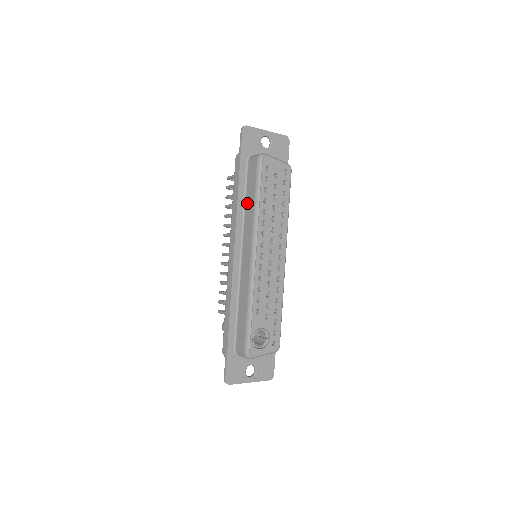
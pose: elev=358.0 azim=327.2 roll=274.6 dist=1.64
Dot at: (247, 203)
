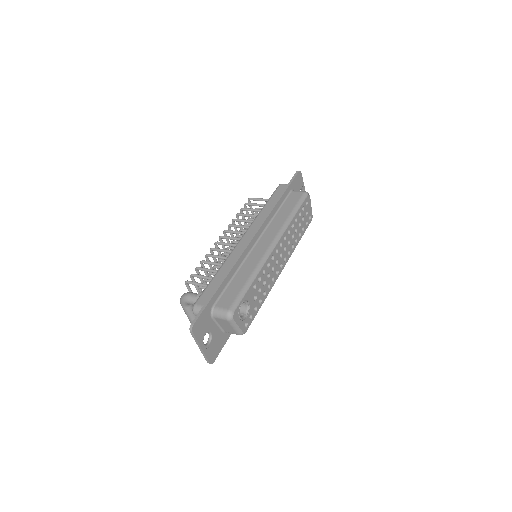
Dot at: (280, 213)
